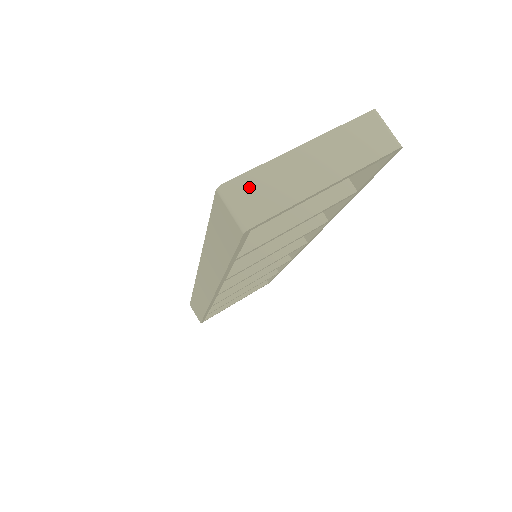
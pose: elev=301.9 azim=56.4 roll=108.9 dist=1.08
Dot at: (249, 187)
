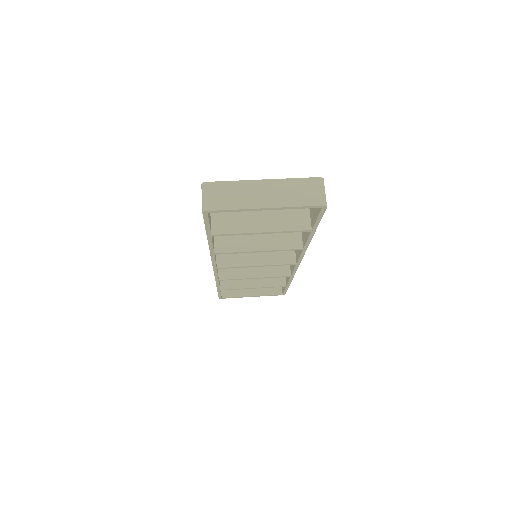
Dot at: (218, 190)
